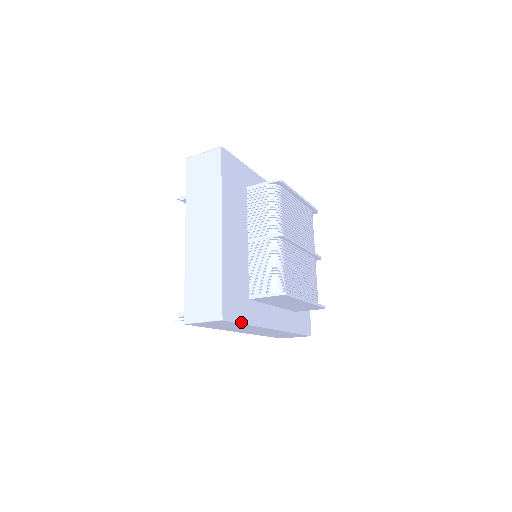
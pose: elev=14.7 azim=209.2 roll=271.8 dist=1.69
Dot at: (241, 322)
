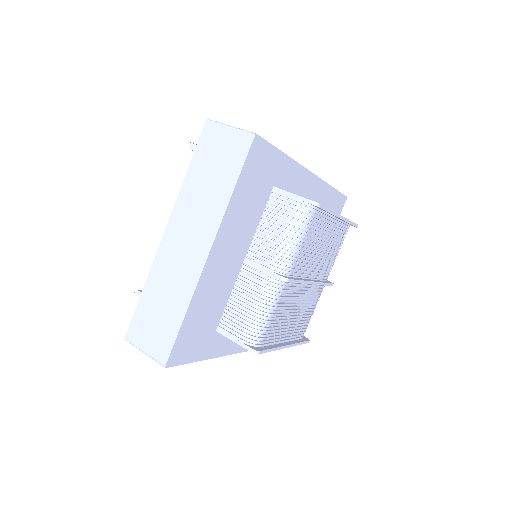
Dot at: (193, 361)
